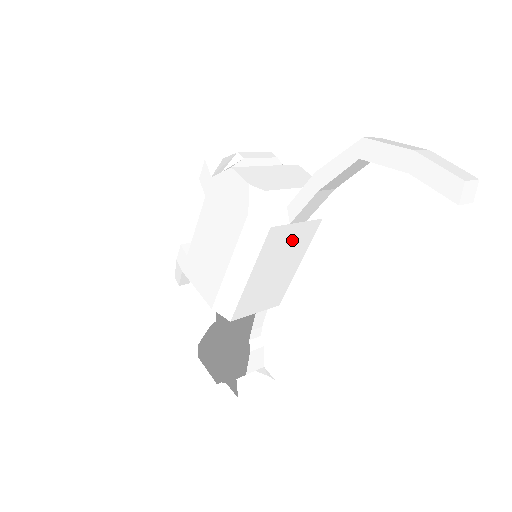
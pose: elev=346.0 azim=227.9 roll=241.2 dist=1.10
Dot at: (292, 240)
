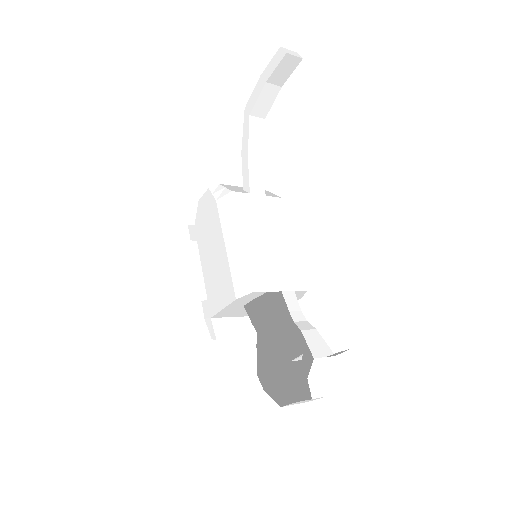
Dot at: (264, 211)
